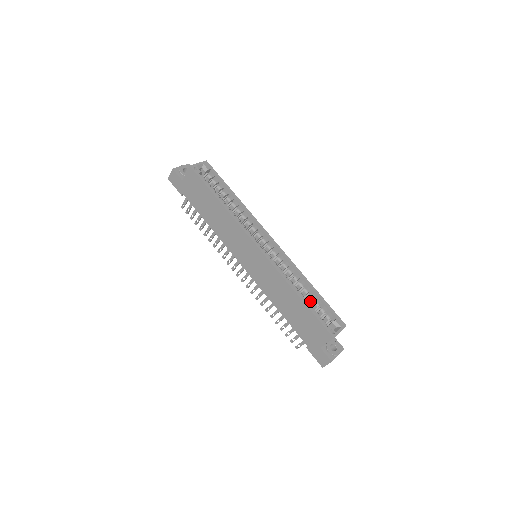
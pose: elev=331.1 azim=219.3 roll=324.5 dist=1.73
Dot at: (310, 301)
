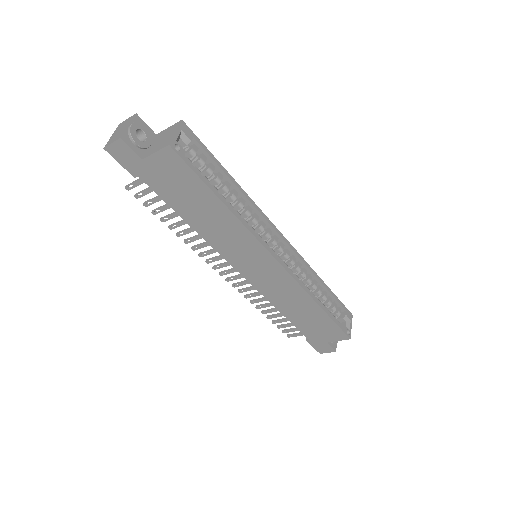
Dot at: (322, 301)
